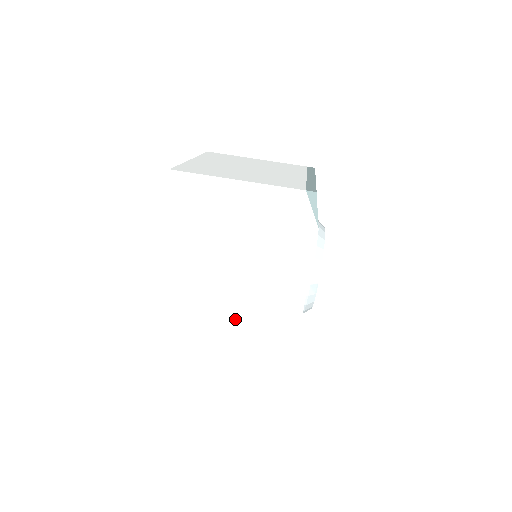
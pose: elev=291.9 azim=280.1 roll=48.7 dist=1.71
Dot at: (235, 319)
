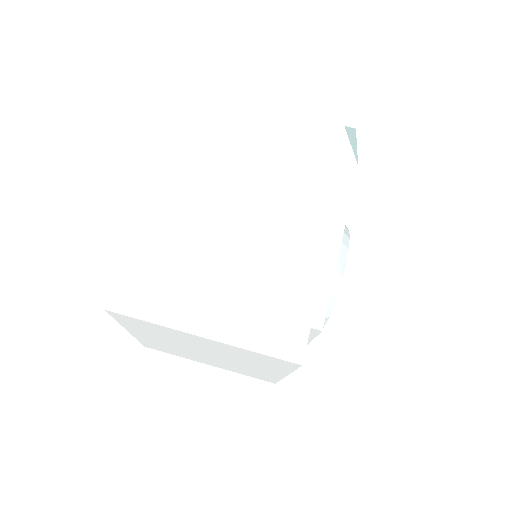
Dot at: (239, 268)
